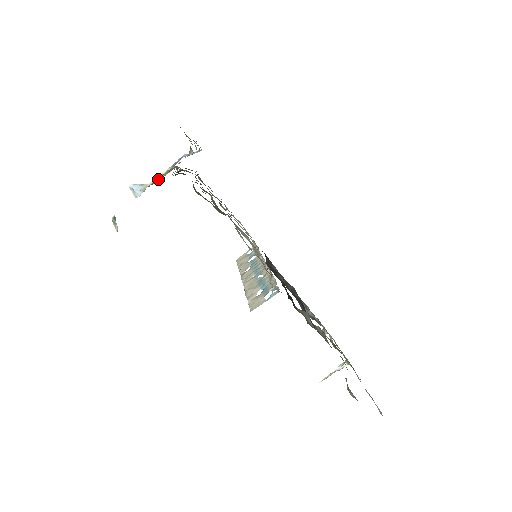
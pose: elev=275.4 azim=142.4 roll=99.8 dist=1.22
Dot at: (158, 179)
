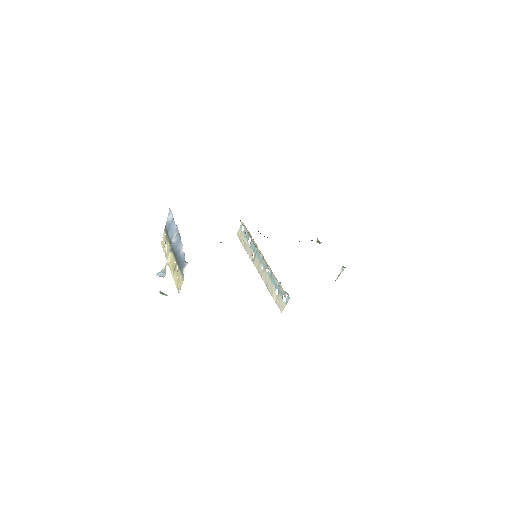
Dot at: (176, 276)
